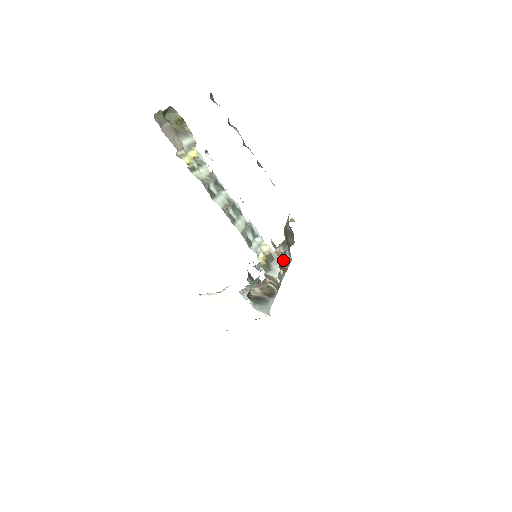
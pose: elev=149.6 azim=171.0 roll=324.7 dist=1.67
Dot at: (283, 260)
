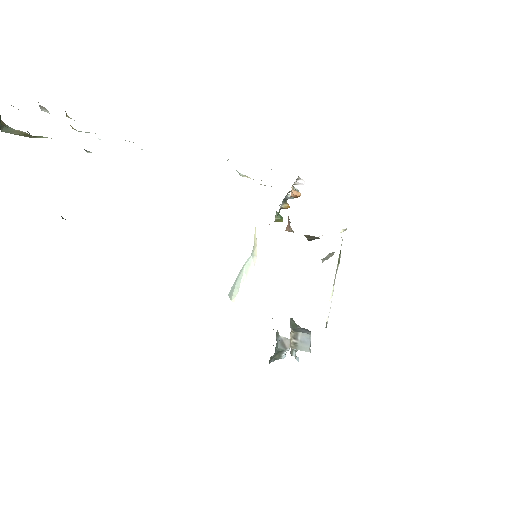
Dot at: occluded
